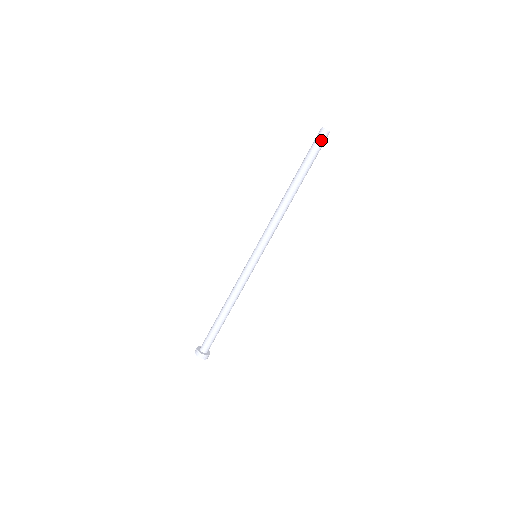
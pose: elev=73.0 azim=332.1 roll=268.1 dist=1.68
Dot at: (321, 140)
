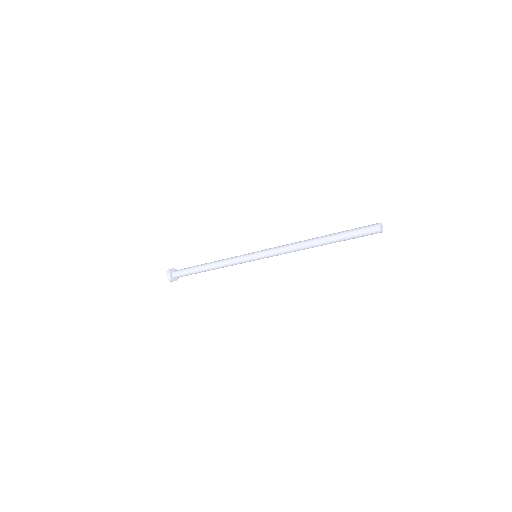
Dot at: (370, 233)
